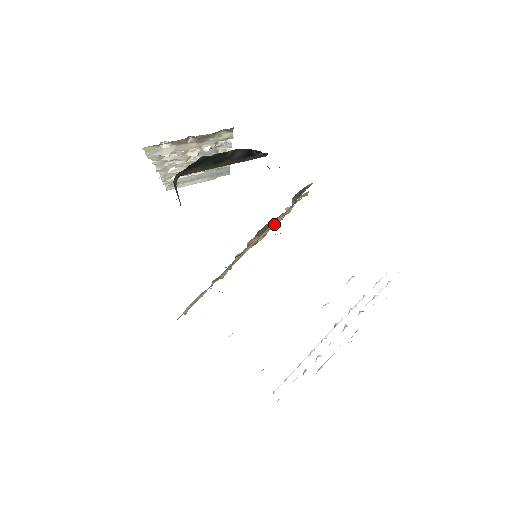
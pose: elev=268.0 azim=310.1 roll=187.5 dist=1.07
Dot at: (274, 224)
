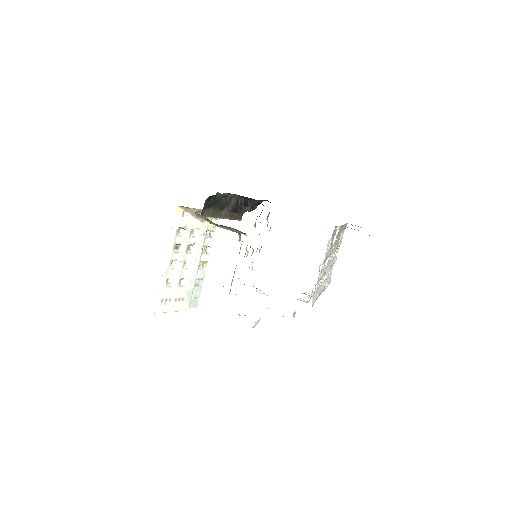
Dot at: occluded
